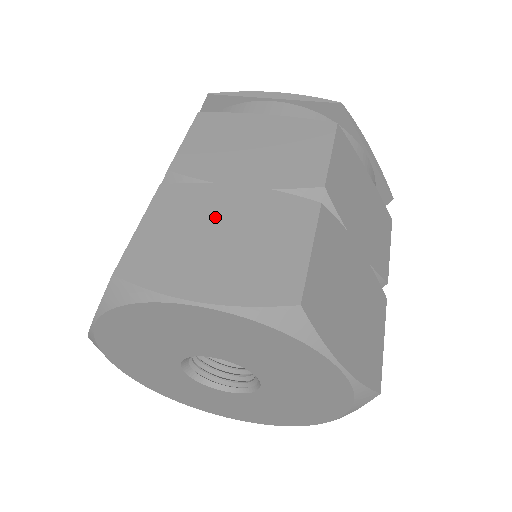
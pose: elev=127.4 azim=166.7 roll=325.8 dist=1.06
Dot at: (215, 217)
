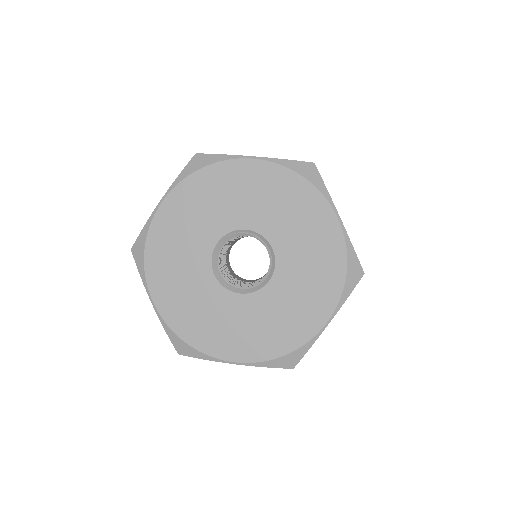
Dot at: occluded
